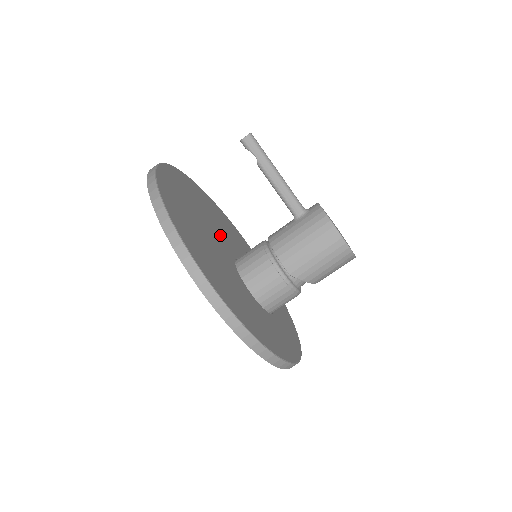
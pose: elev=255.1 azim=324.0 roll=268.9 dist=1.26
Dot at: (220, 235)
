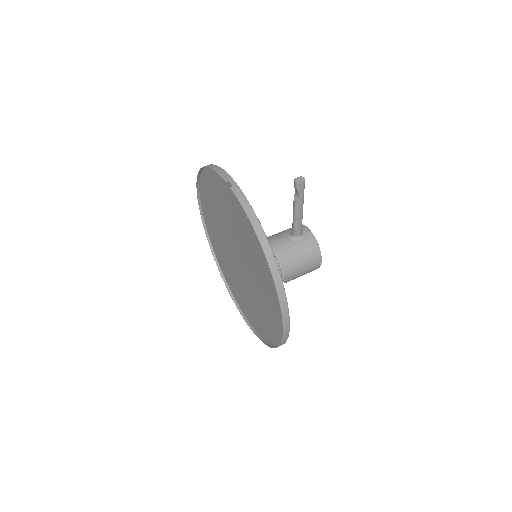
Dot at: occluded
